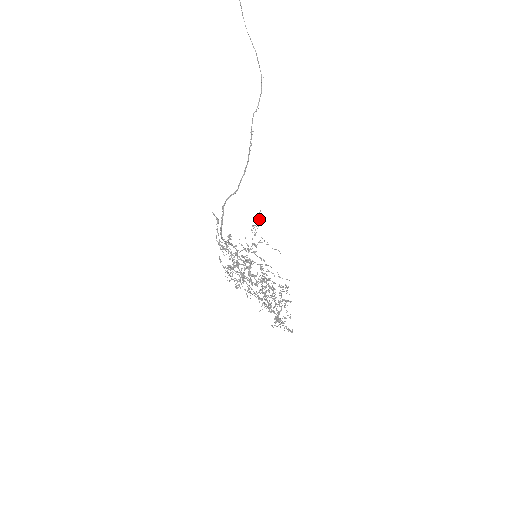
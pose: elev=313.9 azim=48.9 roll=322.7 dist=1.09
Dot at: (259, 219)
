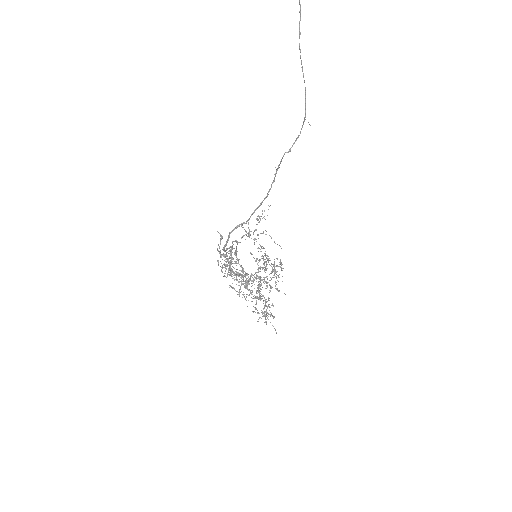
Dot at: occluded
